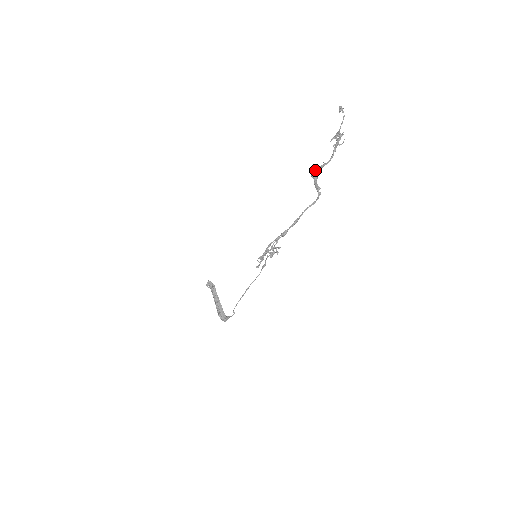
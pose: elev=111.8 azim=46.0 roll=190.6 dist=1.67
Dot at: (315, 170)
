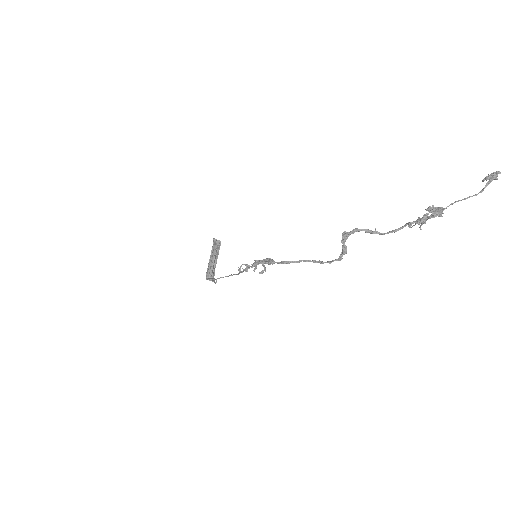
Dot at: (353, 229)
